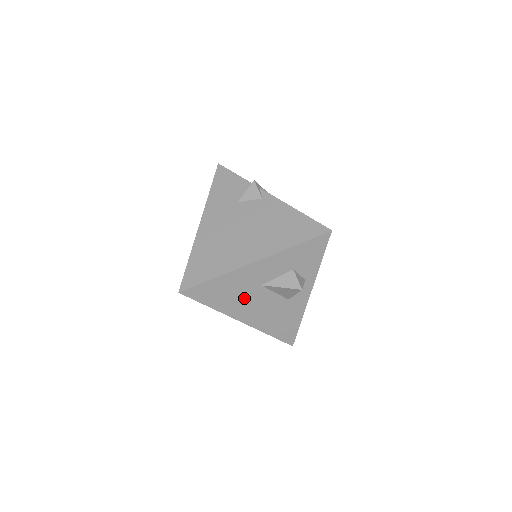
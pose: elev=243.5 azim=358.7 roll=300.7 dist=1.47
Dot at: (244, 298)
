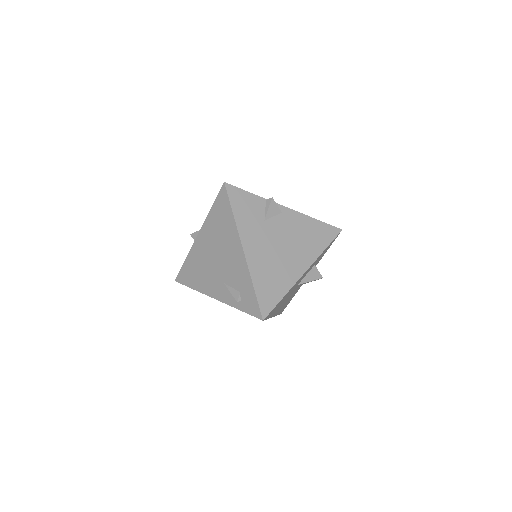
Dot at: occluded
